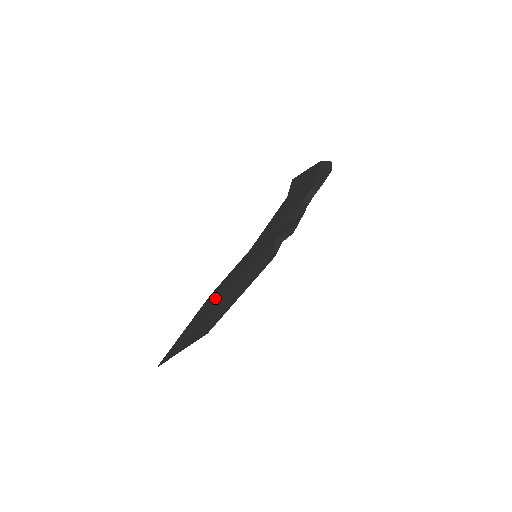
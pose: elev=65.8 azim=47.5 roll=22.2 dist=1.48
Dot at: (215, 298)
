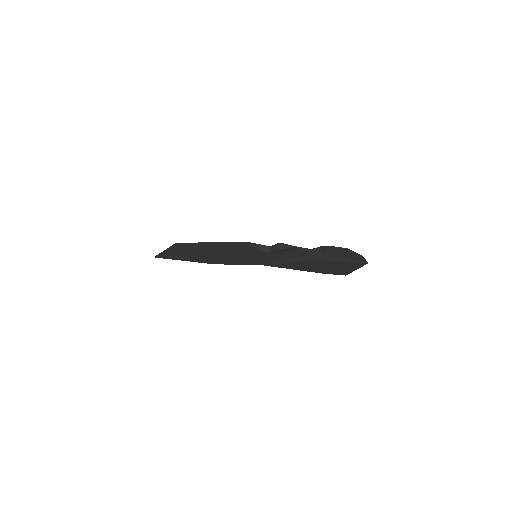
Dot at: occluded
